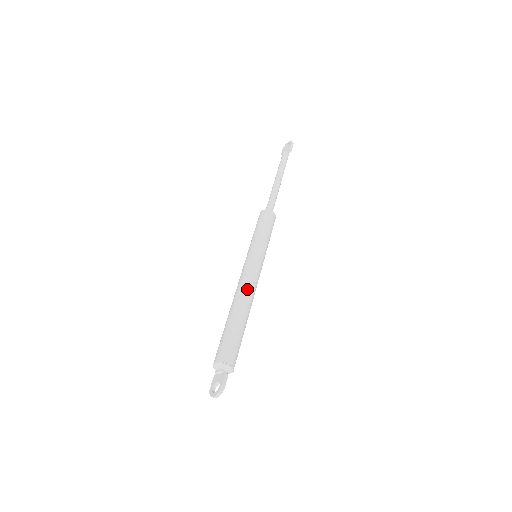
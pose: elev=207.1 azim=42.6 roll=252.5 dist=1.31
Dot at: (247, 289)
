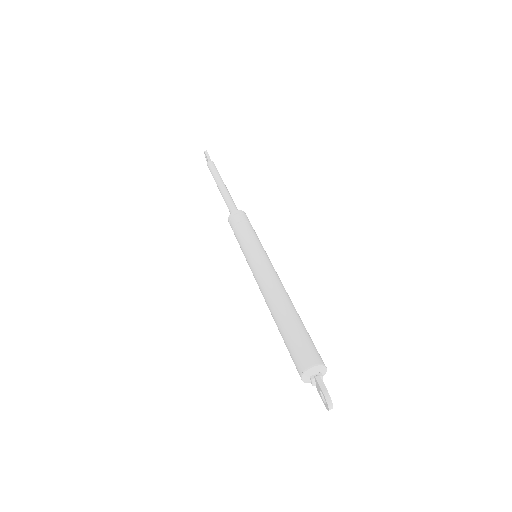
Dot at: (268, 289)
